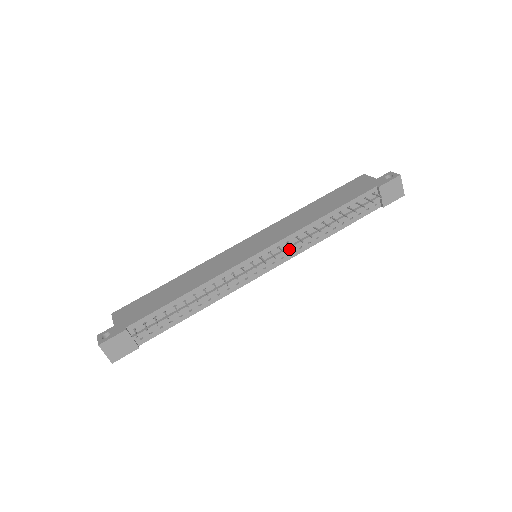
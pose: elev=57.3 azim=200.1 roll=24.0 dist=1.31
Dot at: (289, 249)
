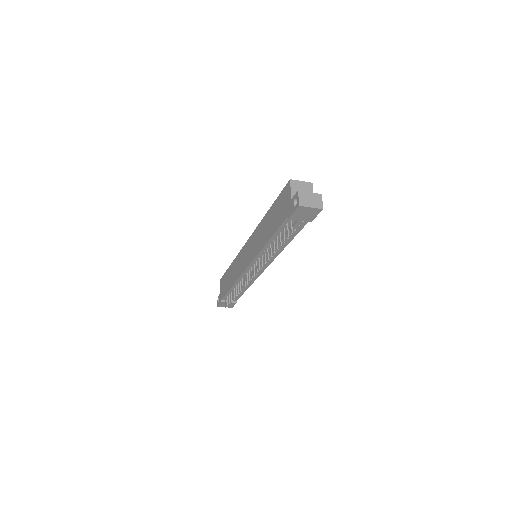
Dot at: occluded
